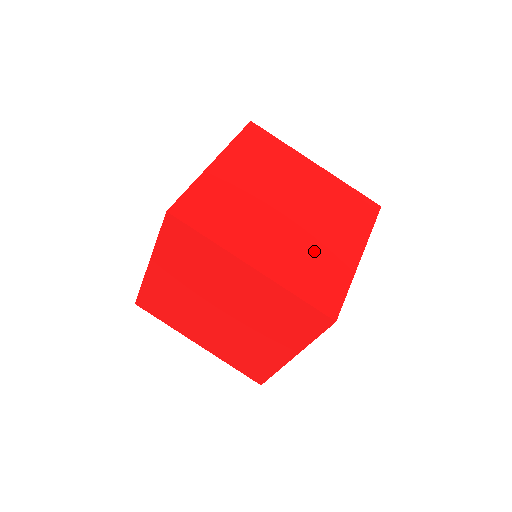
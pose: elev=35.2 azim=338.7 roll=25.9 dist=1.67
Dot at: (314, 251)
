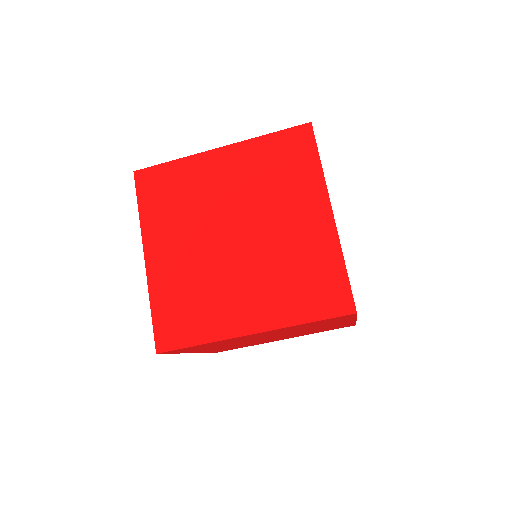
Dot at: occluded
